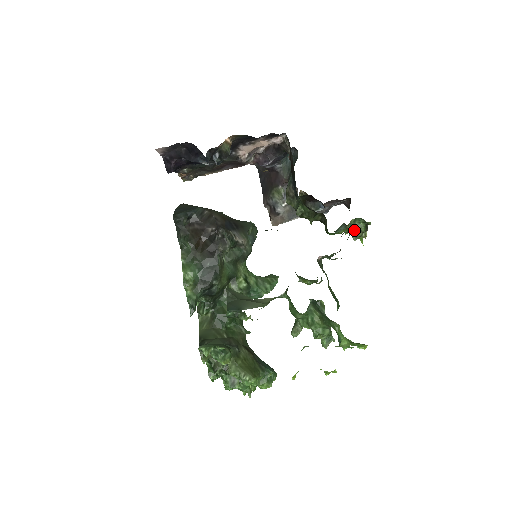
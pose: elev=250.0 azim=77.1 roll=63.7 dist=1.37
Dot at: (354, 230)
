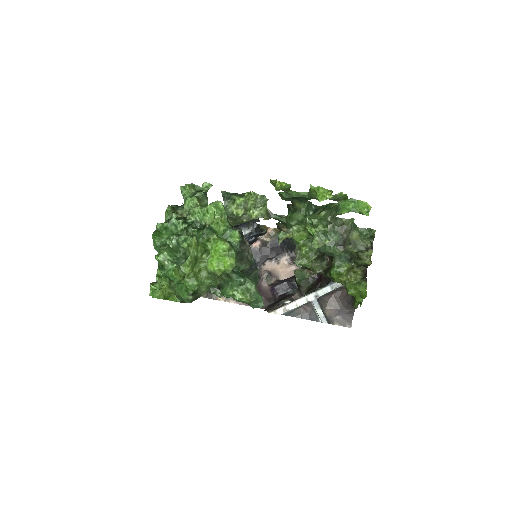
Dot at: (360, 237)
